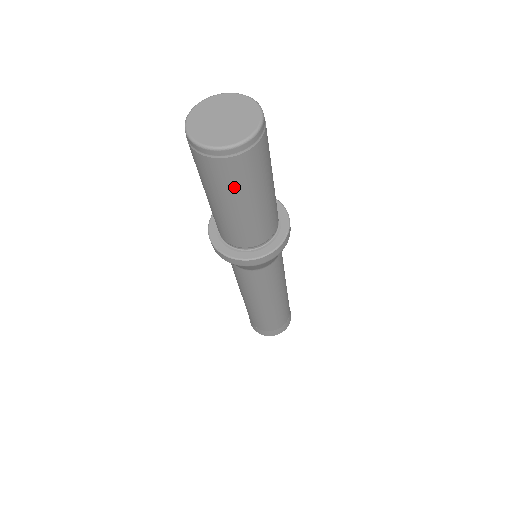
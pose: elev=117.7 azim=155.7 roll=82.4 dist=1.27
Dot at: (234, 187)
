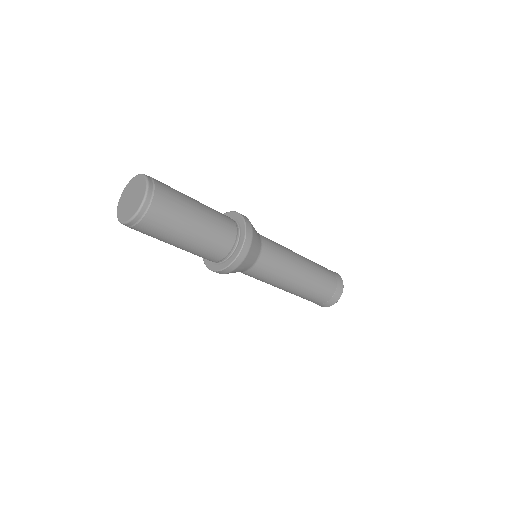
Dot at: (161, 236)
